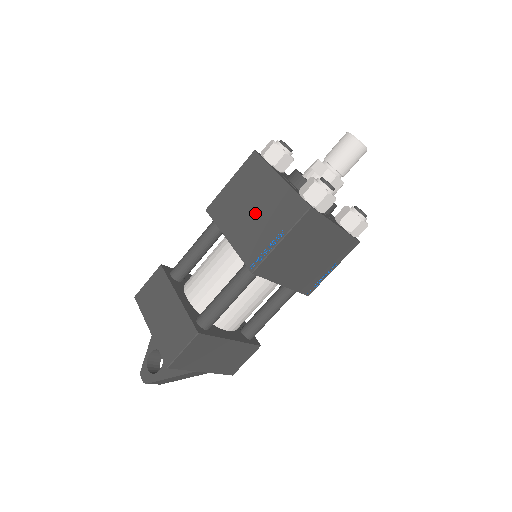
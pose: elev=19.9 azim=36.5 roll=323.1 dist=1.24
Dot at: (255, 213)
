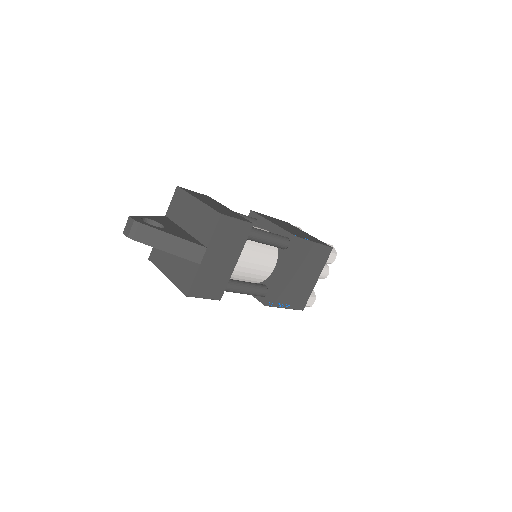
Dot at: (294, 230)
